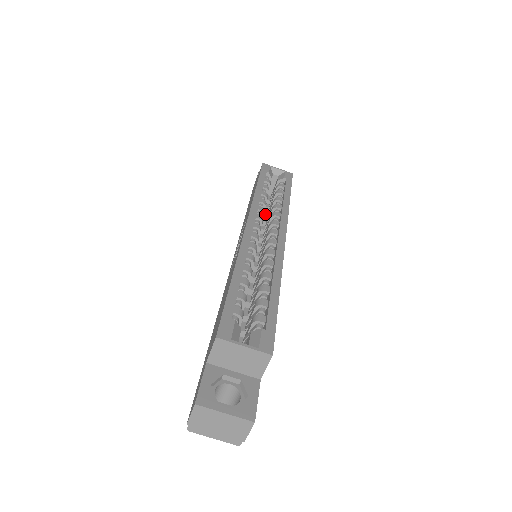
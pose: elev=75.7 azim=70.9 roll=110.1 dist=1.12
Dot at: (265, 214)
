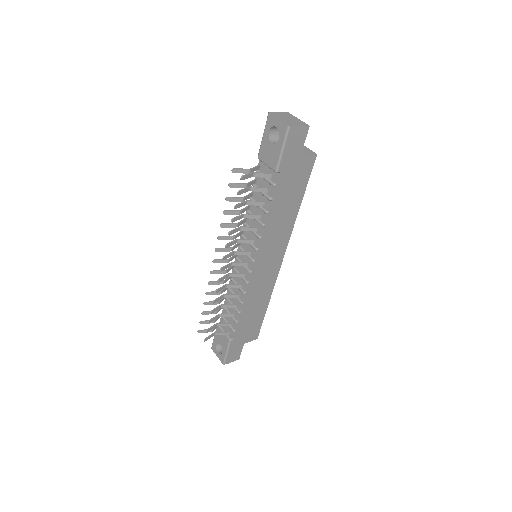
Dot at: occluded
